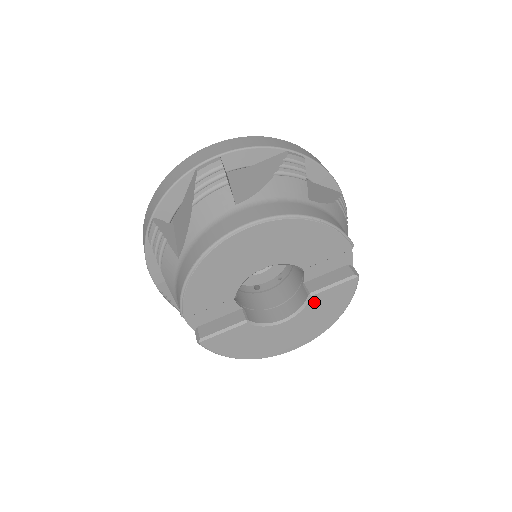
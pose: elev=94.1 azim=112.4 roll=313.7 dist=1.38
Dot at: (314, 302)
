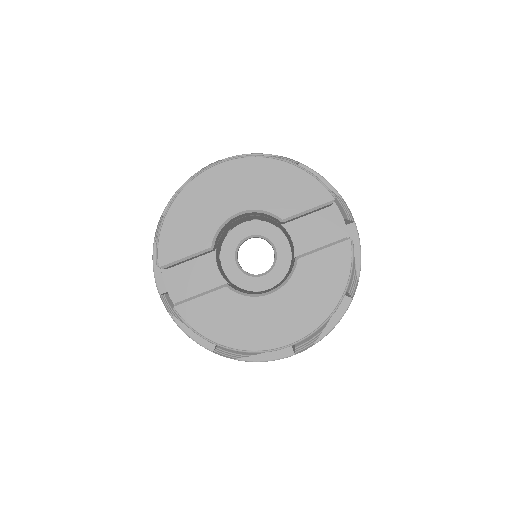
Dot at: (303, 269)
